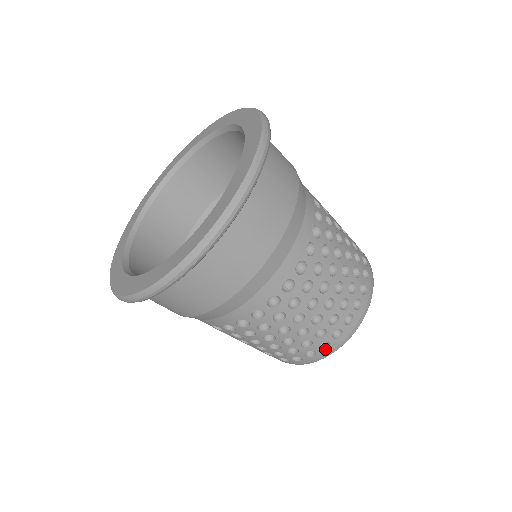
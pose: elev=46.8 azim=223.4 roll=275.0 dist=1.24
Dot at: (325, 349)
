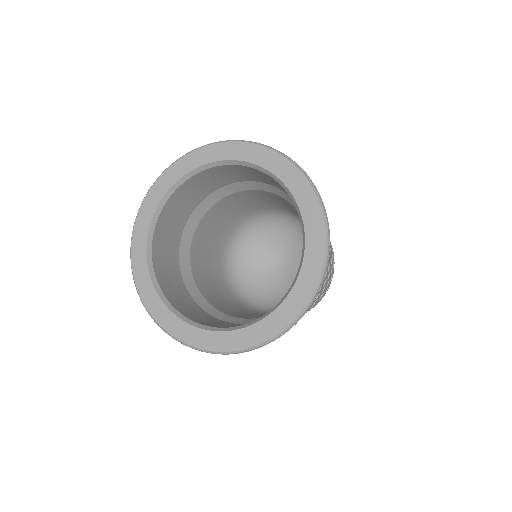
Dot at: occluded
